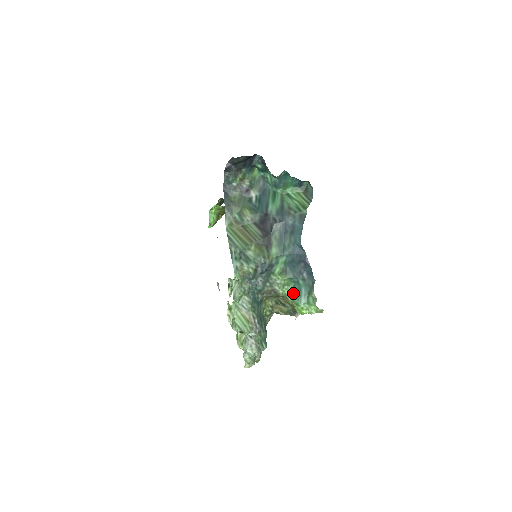
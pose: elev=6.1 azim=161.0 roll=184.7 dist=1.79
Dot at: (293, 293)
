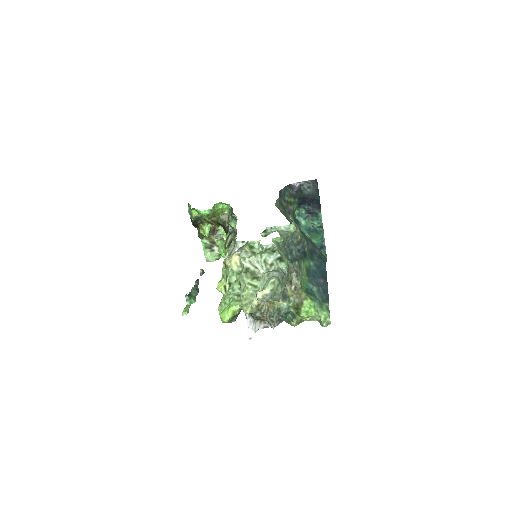
Dot at: (307, 292)
